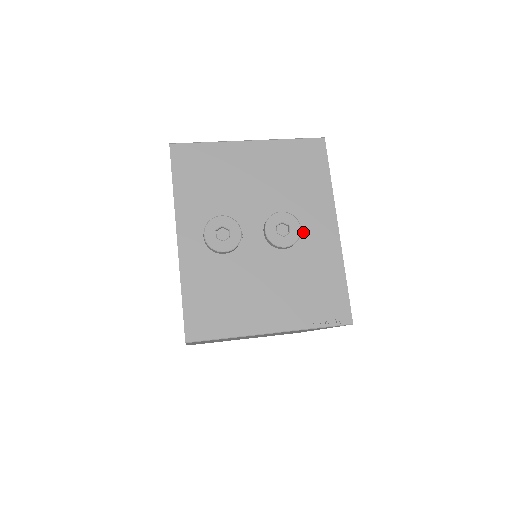
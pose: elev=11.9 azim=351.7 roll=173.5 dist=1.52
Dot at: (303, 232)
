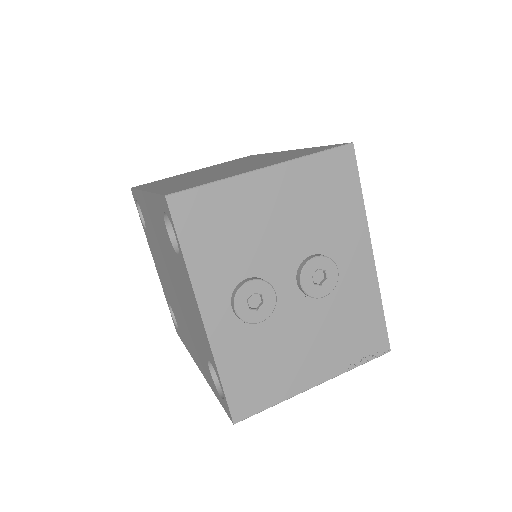
Dot at: (338, 270)
